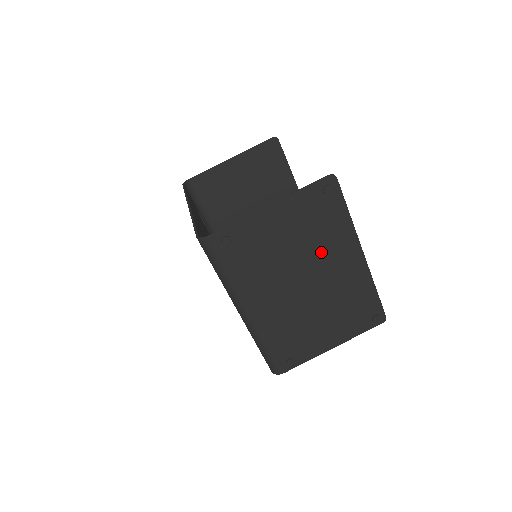
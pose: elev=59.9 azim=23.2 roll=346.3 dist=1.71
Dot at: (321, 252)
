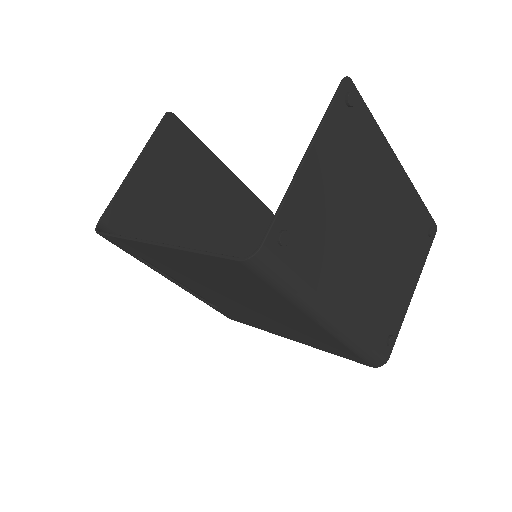
Dot at: (369, 187)
